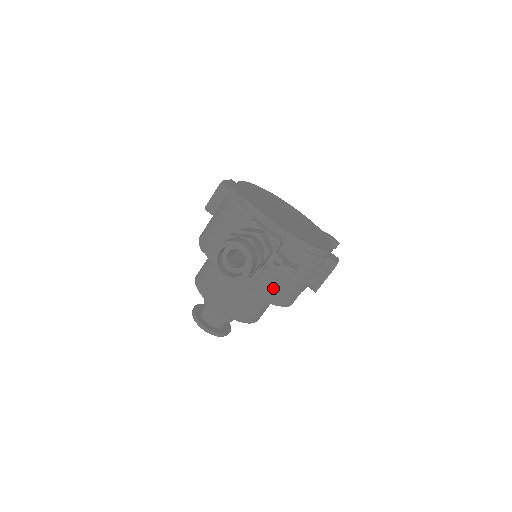
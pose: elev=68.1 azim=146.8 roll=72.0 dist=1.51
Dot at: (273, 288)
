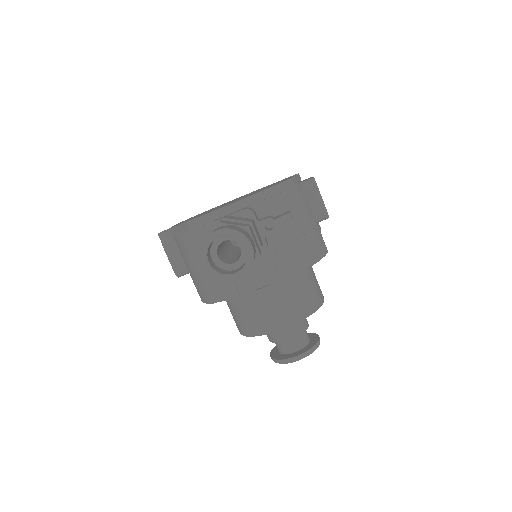
Dot at: (295, 253)
